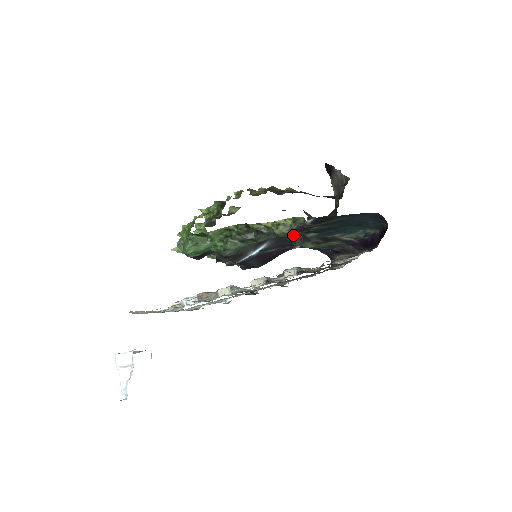
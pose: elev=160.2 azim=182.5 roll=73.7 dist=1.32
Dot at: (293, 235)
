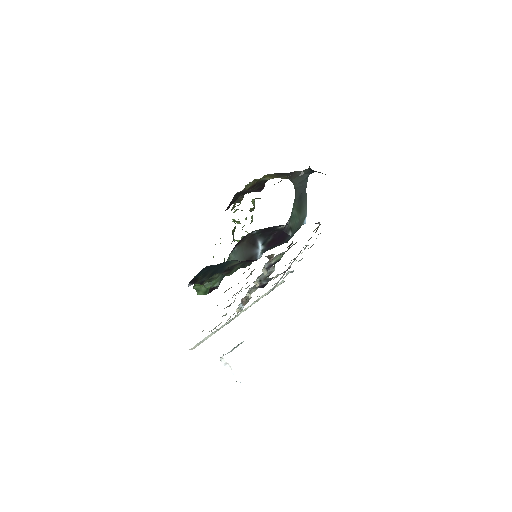
Dot at: occluded
